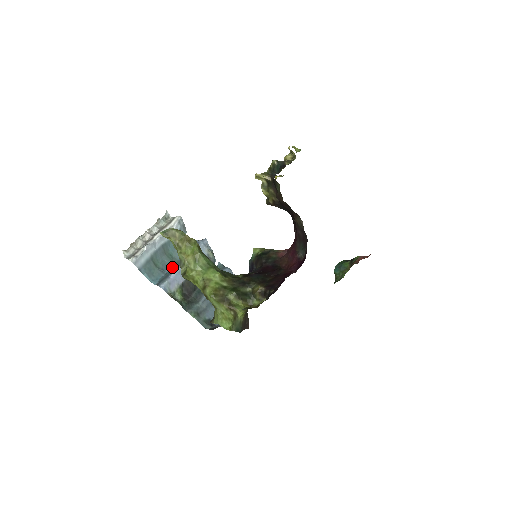
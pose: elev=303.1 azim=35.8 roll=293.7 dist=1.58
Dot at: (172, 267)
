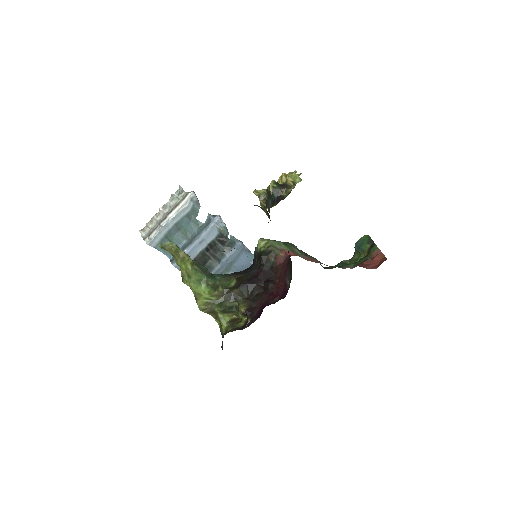
Dot at: (186, 242)
